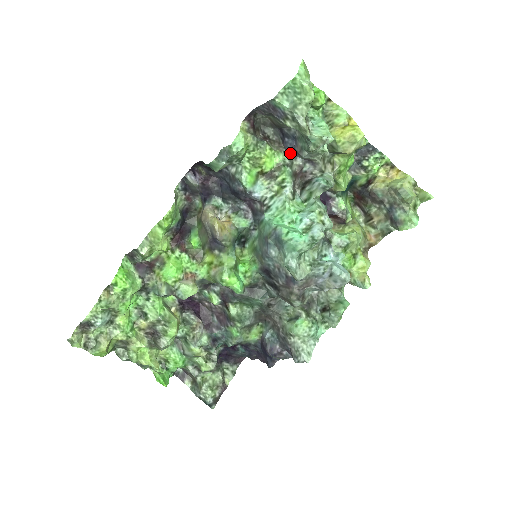
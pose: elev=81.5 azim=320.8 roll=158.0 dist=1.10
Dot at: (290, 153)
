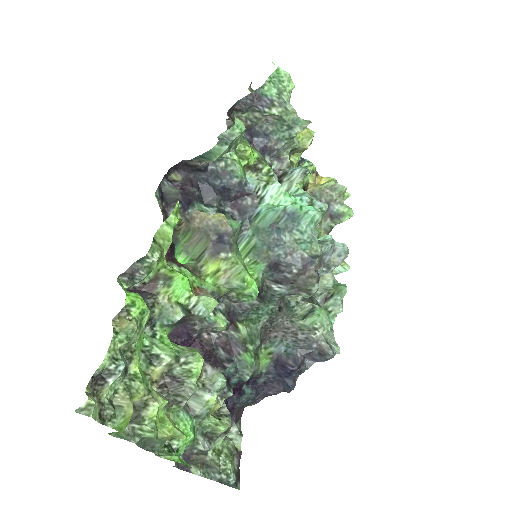
Dot at: (260, 152)
